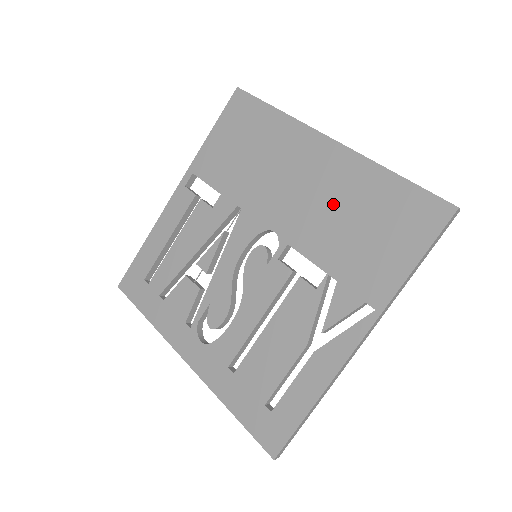
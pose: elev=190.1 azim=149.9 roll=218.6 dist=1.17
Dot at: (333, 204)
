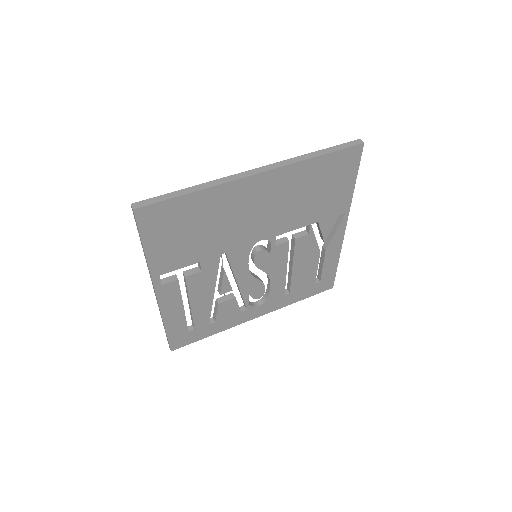
Dot at: (290, 199)
